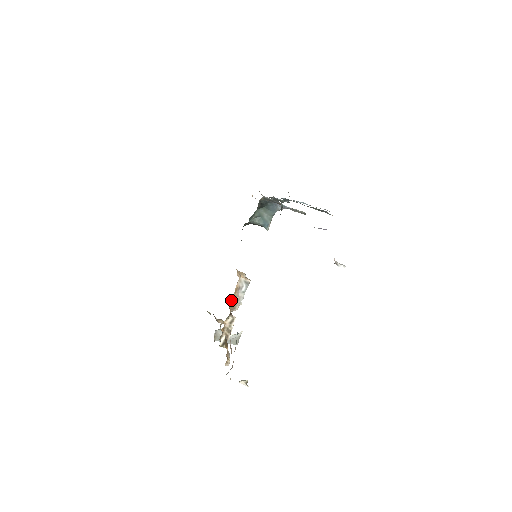
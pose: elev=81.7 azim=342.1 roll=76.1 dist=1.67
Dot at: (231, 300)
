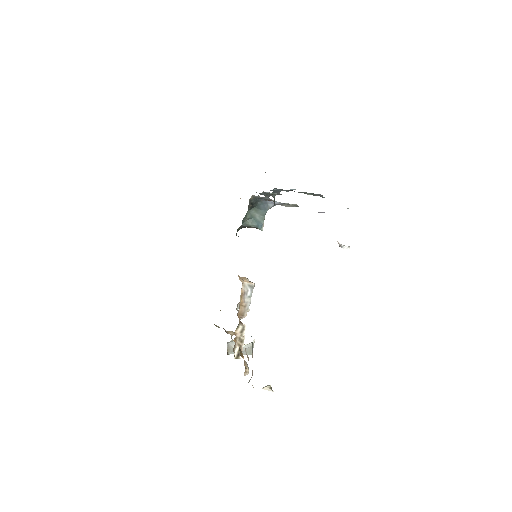
Dot at: occluded
